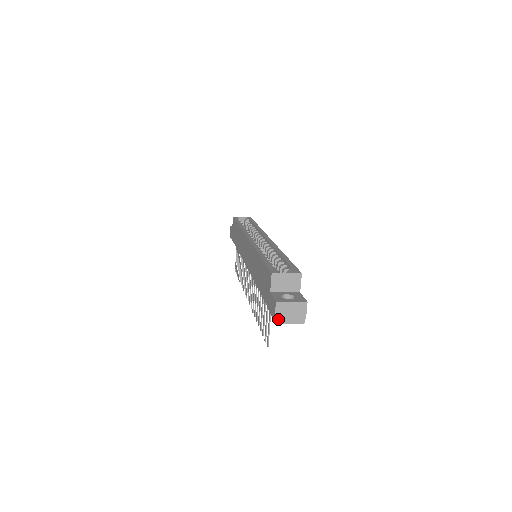
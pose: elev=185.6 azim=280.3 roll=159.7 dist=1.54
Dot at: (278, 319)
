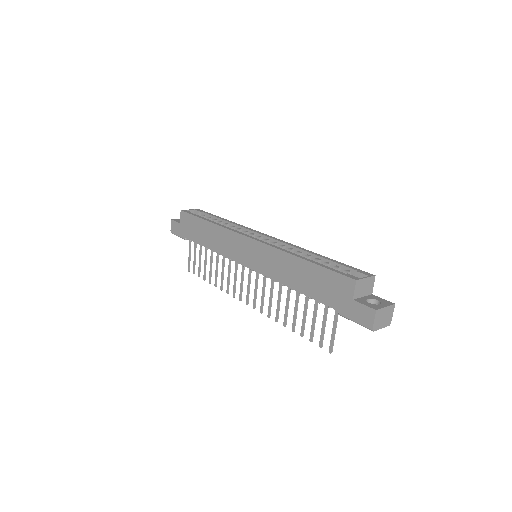
Dot at: (375, 326)
